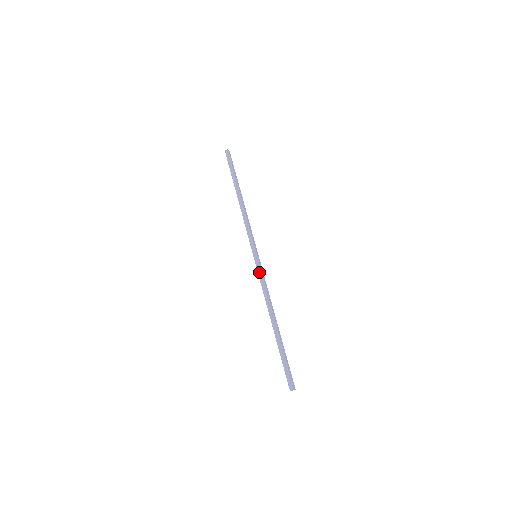
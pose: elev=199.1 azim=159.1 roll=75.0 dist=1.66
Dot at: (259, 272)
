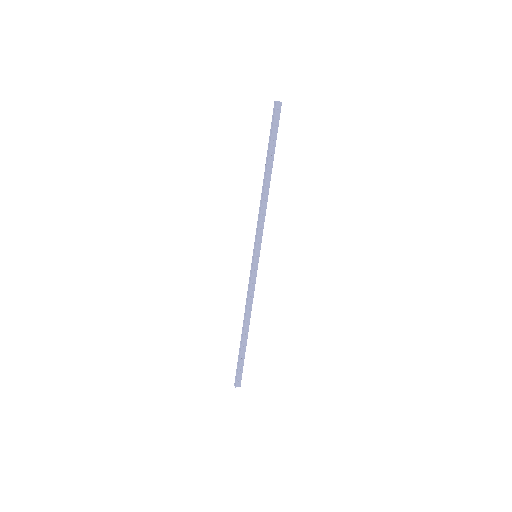
Dot at: (250, 275)
